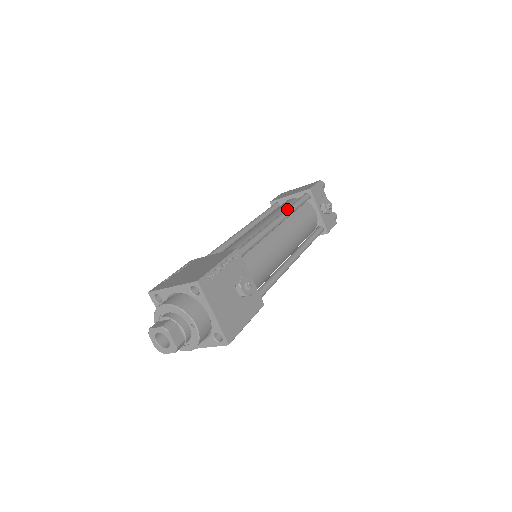
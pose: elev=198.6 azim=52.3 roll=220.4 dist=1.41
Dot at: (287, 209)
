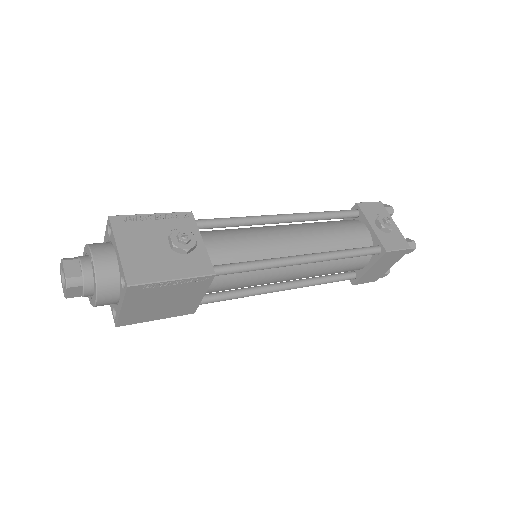
Dot at: occluded
